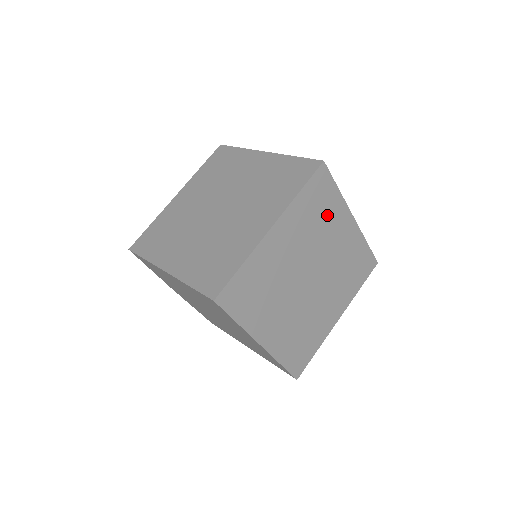
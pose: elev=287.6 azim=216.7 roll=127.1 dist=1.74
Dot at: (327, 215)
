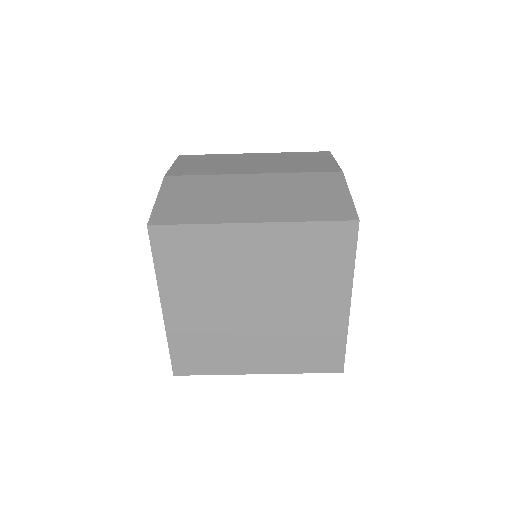
Dot at: occluded
